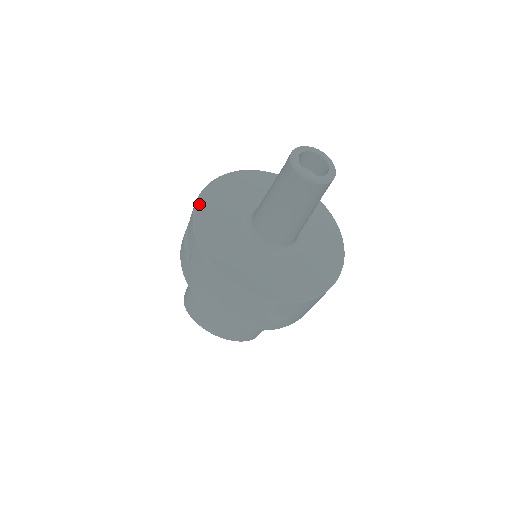
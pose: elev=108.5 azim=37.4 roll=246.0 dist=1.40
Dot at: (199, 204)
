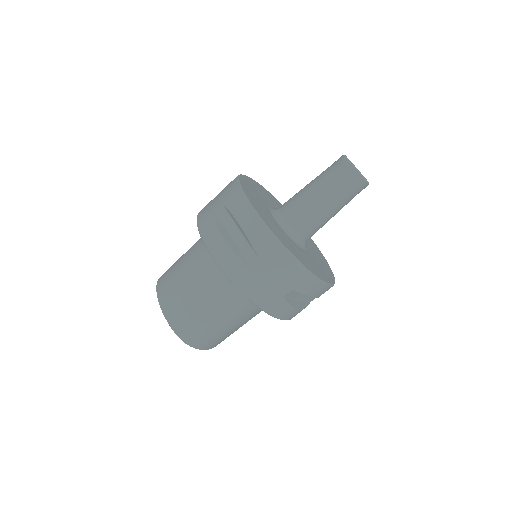
Dot at: (257, 182)
